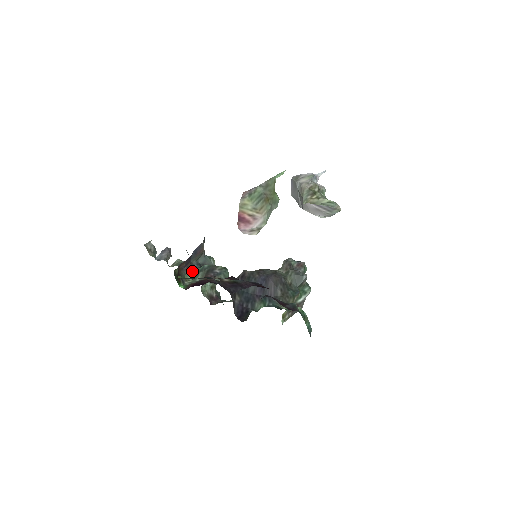
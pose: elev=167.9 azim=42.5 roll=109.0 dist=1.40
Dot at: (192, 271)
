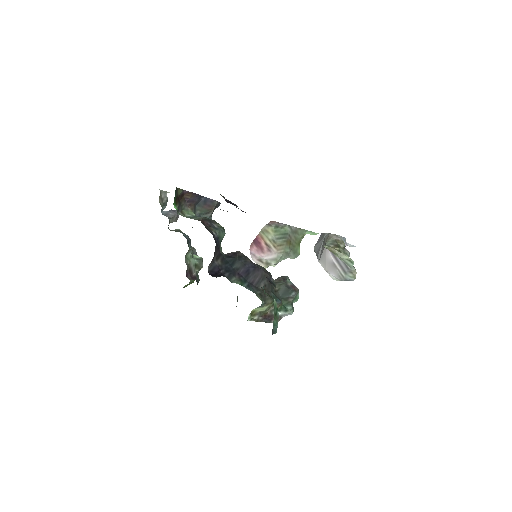
Dot at: (192, 211)
